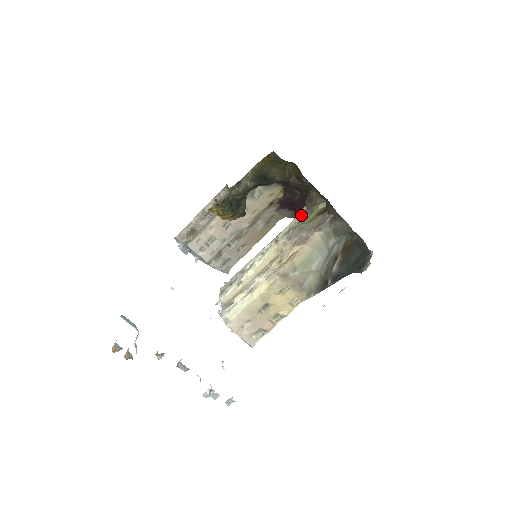
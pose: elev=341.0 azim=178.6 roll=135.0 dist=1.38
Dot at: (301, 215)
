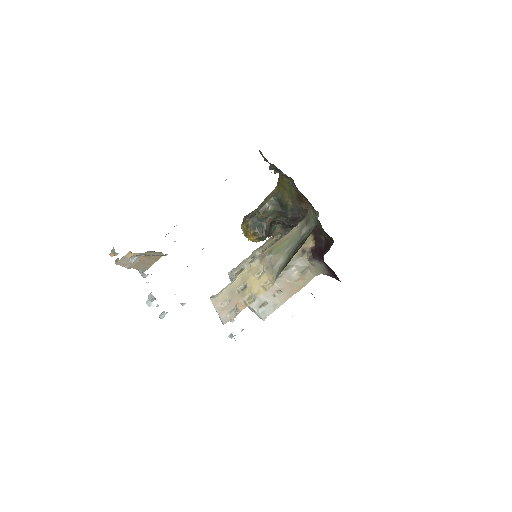
Dot at: occluded
